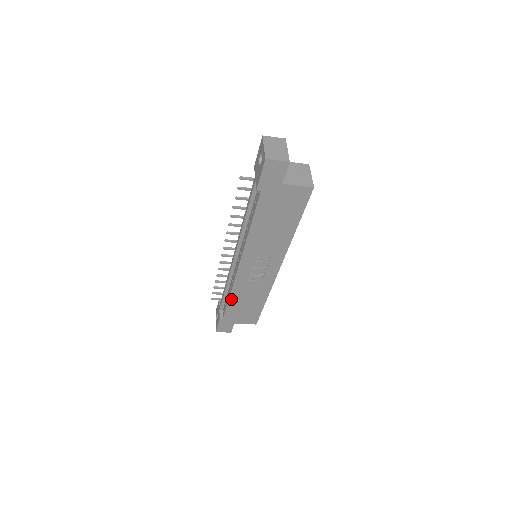
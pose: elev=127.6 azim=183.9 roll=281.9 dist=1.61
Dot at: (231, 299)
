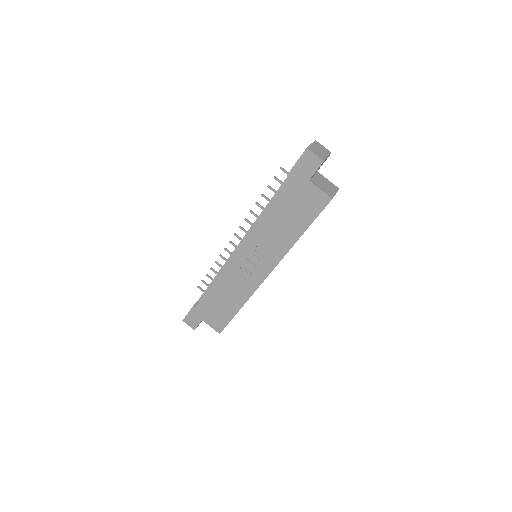
Dot at: (213, 287)
